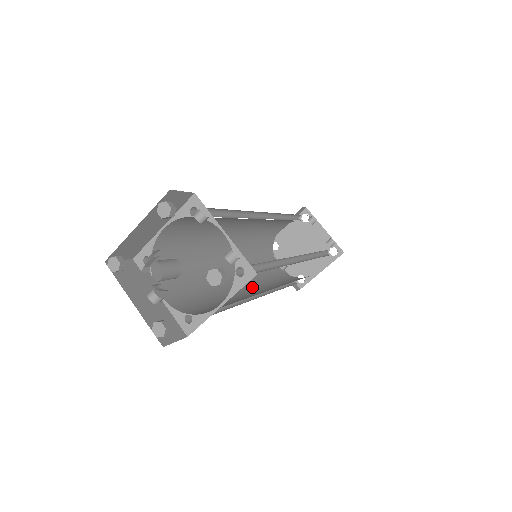
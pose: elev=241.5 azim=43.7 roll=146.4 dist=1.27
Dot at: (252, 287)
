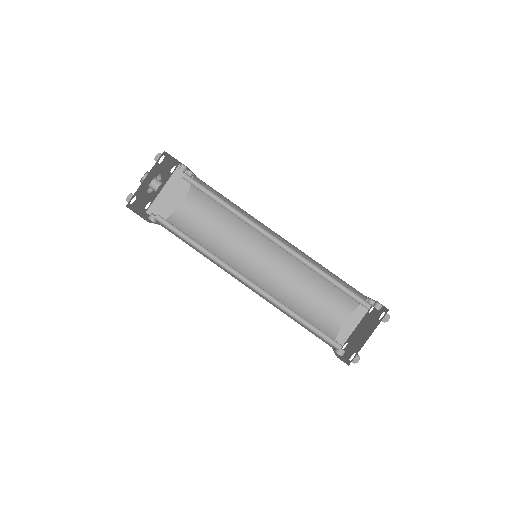
Dot at: occluded
